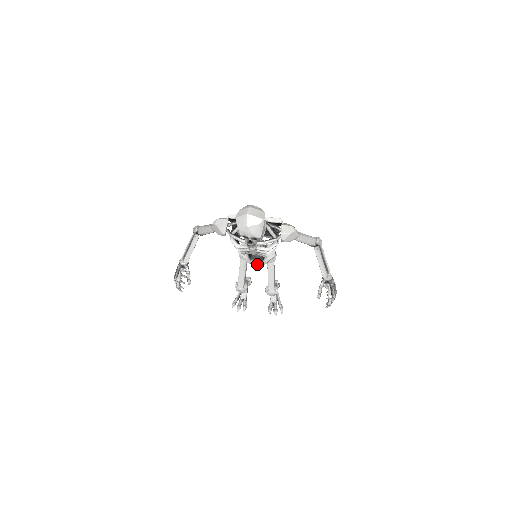
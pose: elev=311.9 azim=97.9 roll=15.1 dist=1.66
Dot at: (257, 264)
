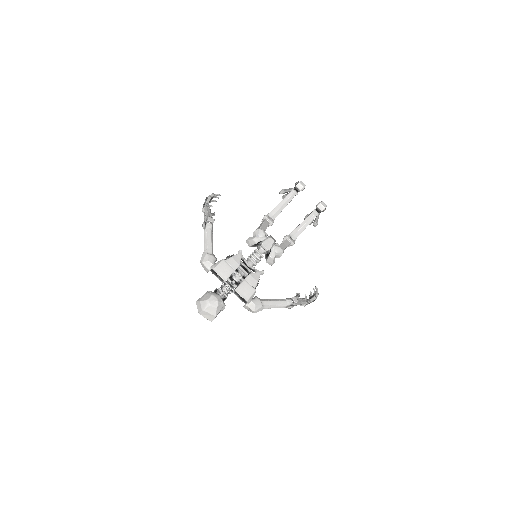
Dot at: occluded
